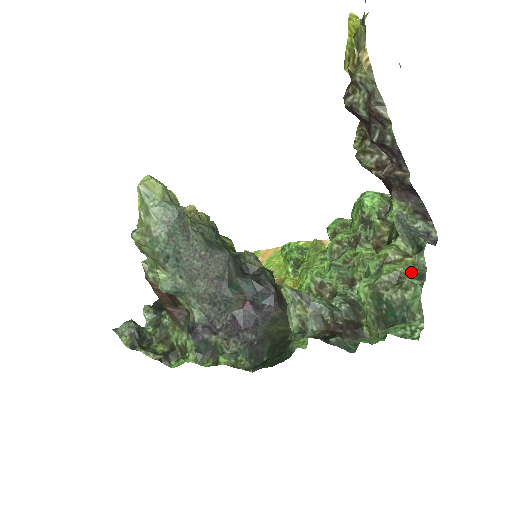
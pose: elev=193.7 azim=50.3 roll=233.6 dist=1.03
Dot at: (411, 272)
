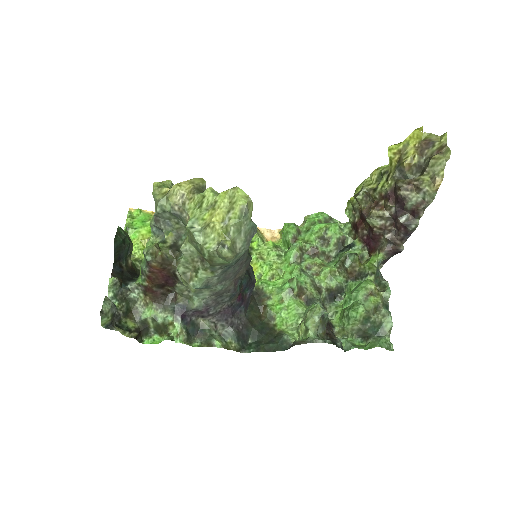
Dot at: (383, 303)
